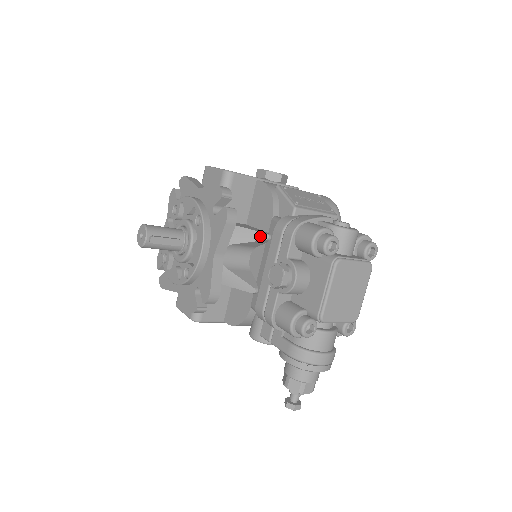
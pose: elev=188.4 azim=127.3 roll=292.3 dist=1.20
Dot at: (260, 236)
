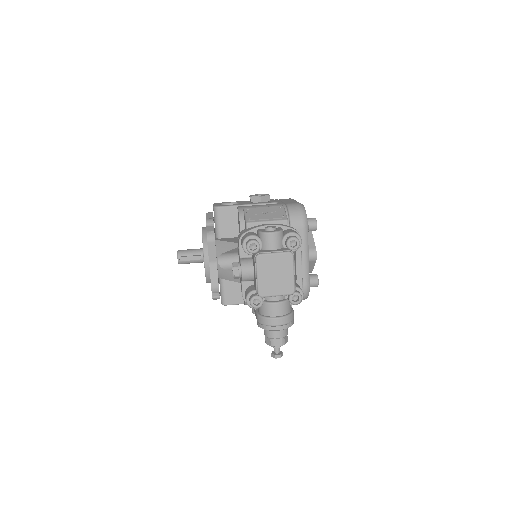
Dot at: (234, 245)
